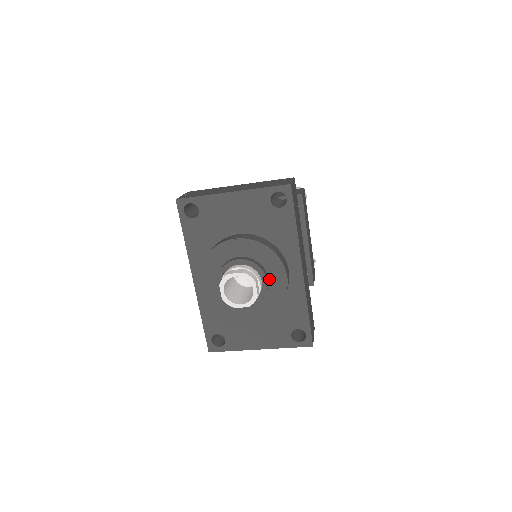
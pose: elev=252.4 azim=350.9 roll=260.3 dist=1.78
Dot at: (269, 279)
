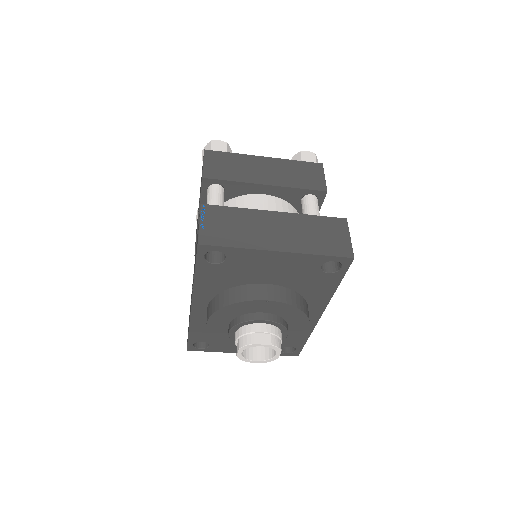
Dot at: occluded
